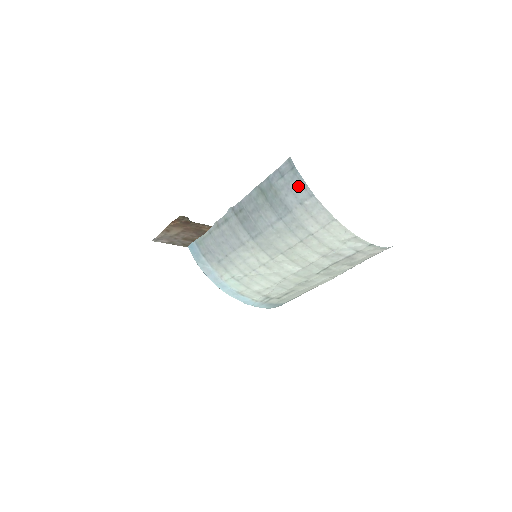
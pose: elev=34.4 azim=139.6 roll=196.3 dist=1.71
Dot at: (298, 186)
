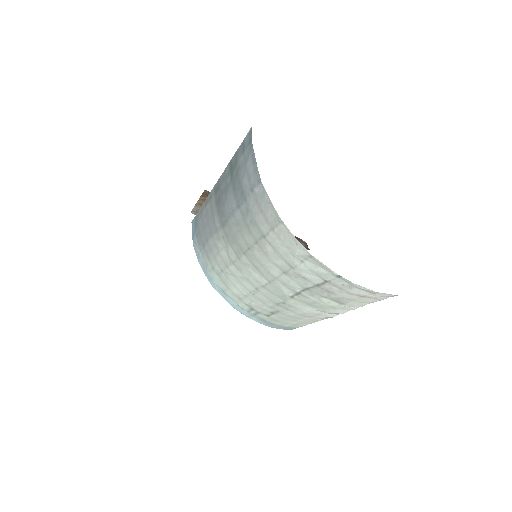
Dot at: (251, 166)
